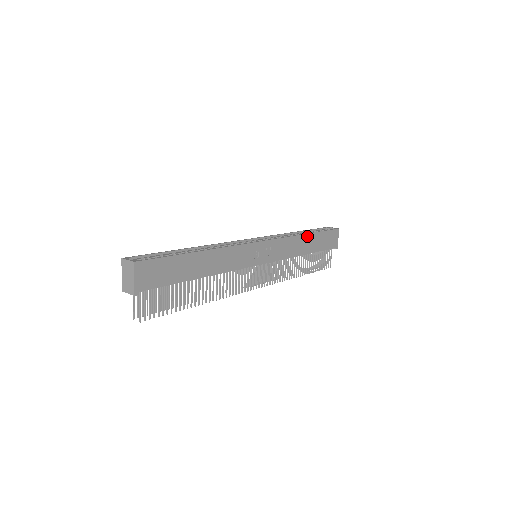
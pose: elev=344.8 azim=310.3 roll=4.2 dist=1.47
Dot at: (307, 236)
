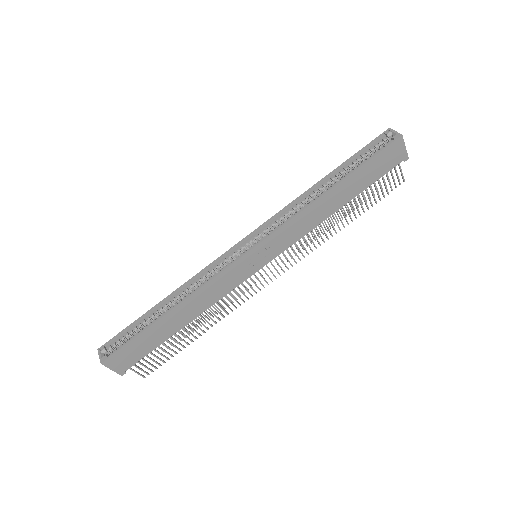
Dot at: (332, 191)
